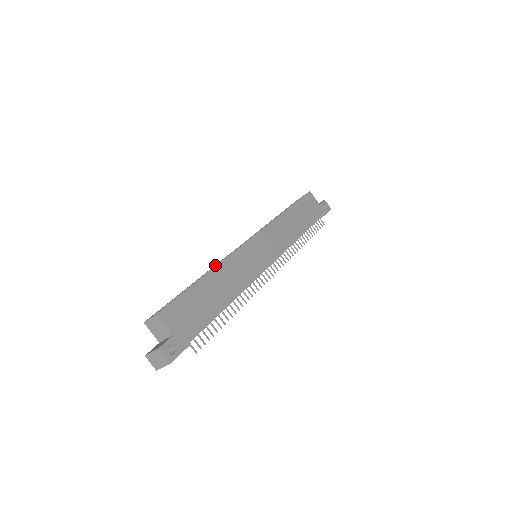
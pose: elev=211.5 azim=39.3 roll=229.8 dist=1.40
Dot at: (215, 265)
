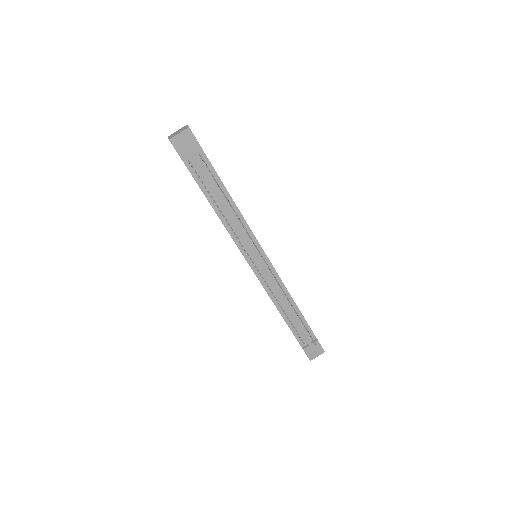
Dot at: occluded
